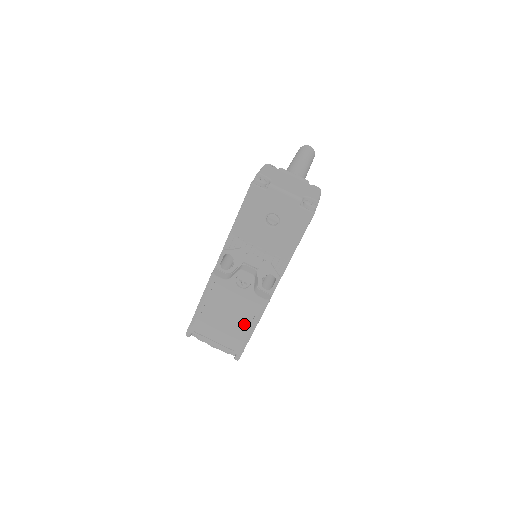
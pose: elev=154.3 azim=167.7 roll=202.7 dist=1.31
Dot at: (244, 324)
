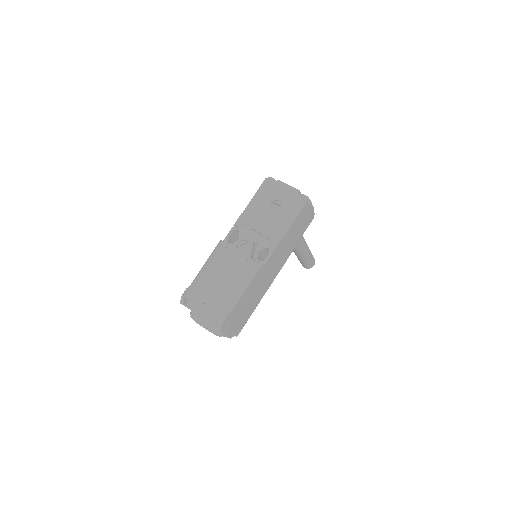
Dot at: (235, 287)
